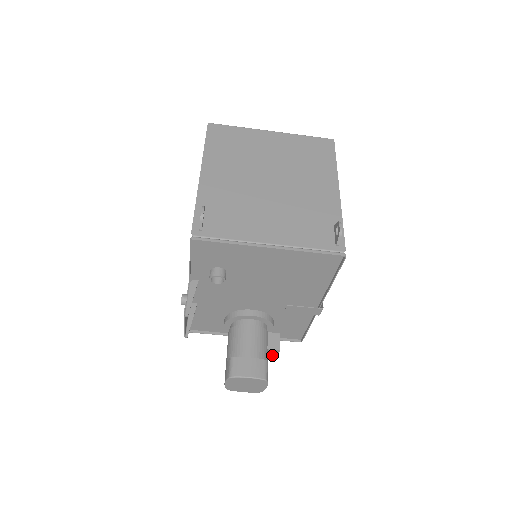
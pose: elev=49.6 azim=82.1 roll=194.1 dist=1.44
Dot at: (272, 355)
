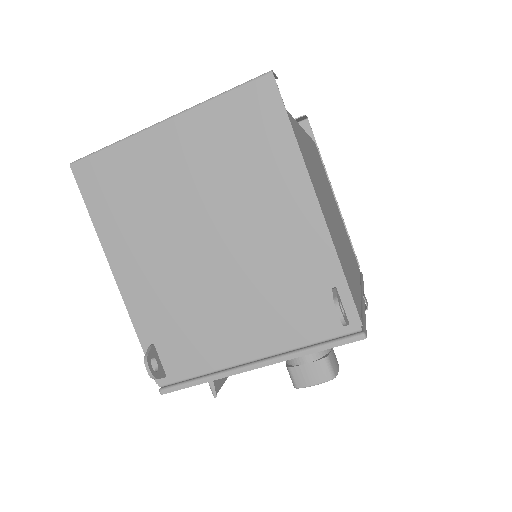
Dot at: occluded
